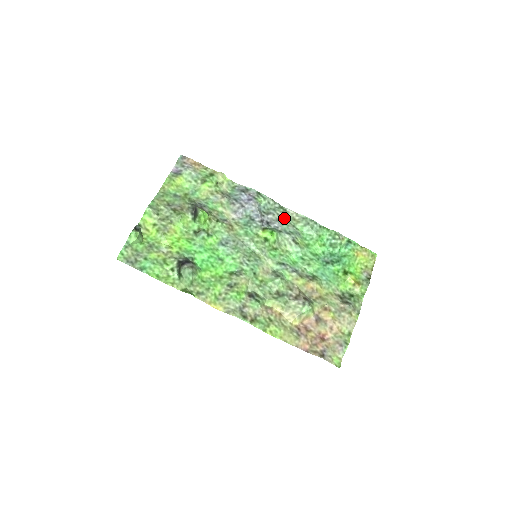
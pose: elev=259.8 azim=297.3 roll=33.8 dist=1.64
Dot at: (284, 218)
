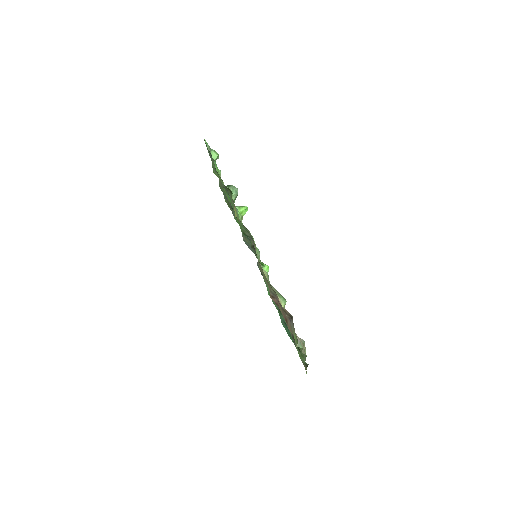
Dot at: occluded
